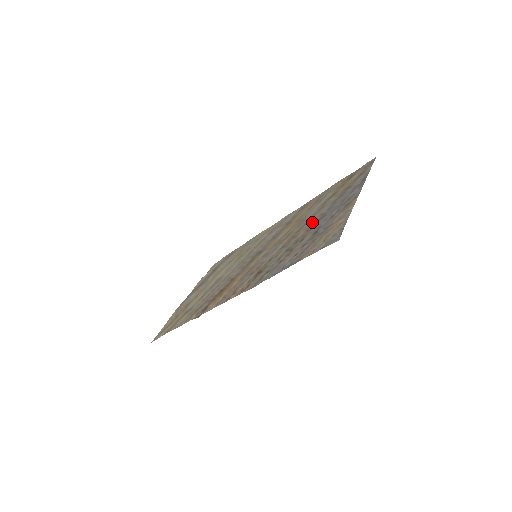
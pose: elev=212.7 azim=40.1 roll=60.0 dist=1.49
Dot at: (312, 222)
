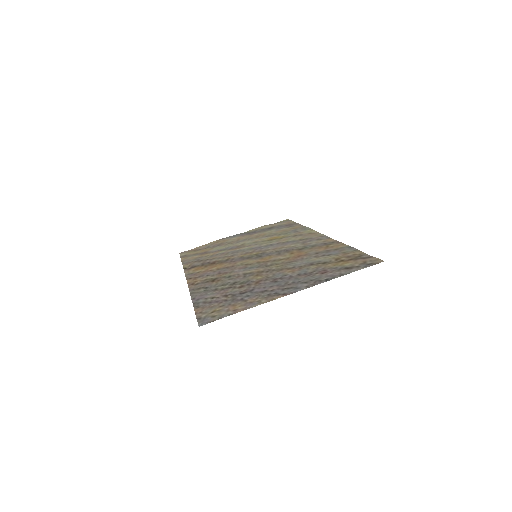
Dot at: (274, 275)
